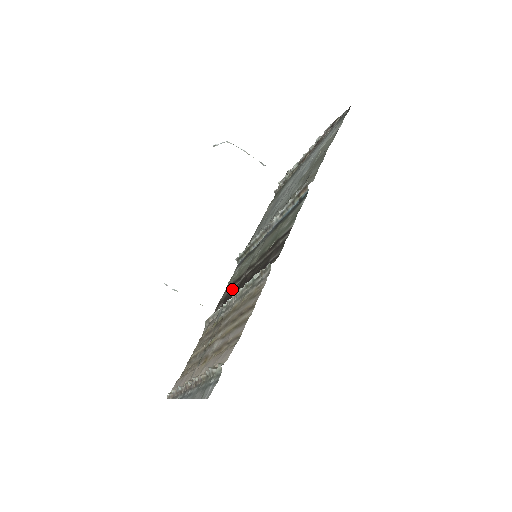
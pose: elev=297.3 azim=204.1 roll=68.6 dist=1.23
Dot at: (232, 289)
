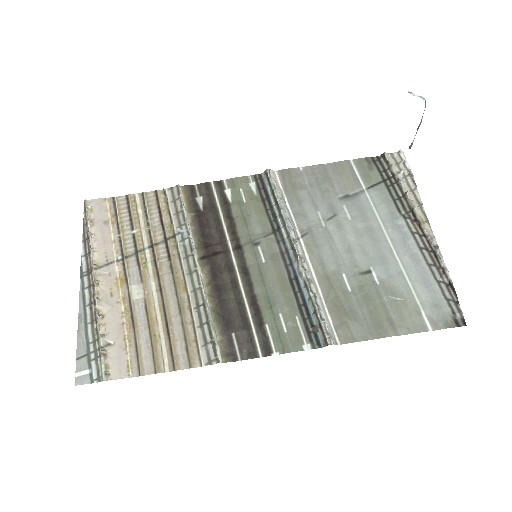
Dot at: (218, 221)
